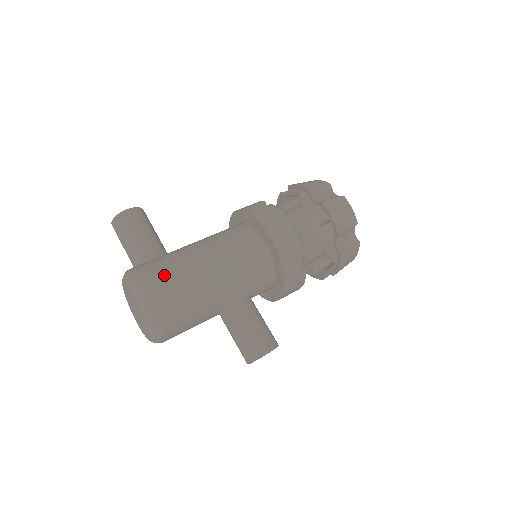
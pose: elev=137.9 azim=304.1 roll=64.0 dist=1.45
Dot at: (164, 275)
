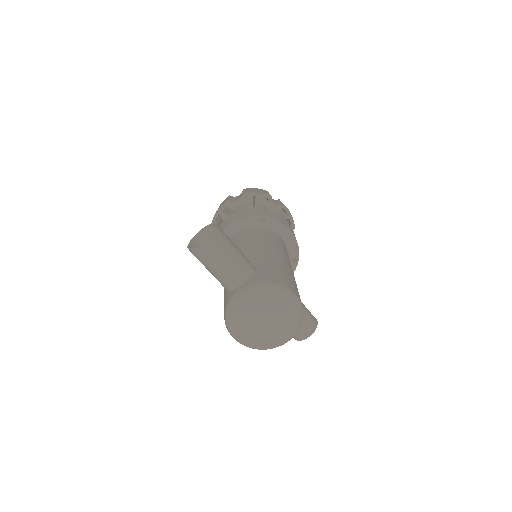
Dot at: (288, 279)
